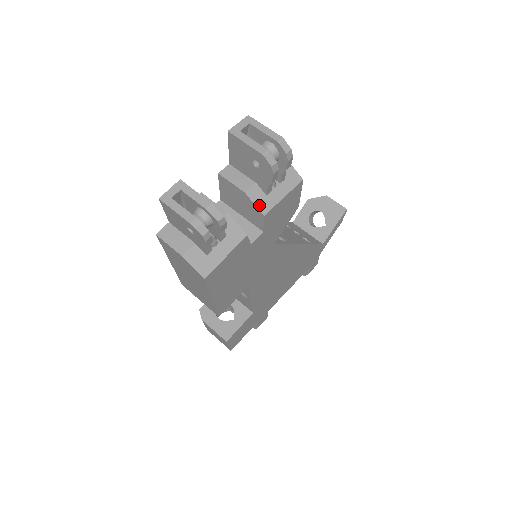
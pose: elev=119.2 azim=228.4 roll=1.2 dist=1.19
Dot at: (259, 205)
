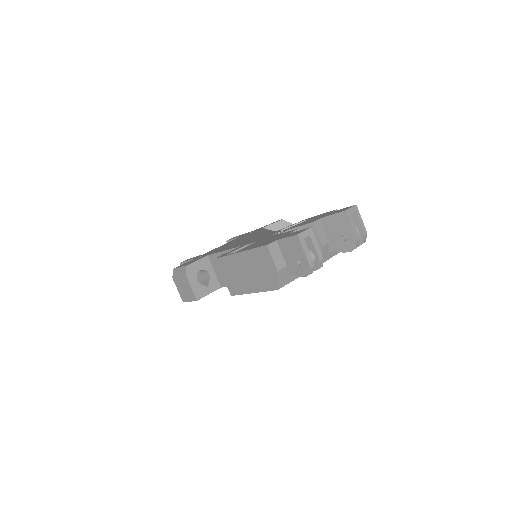
Dot at: (323, 257)
